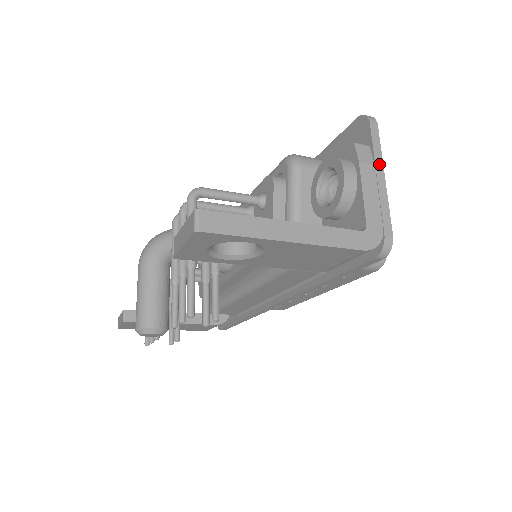
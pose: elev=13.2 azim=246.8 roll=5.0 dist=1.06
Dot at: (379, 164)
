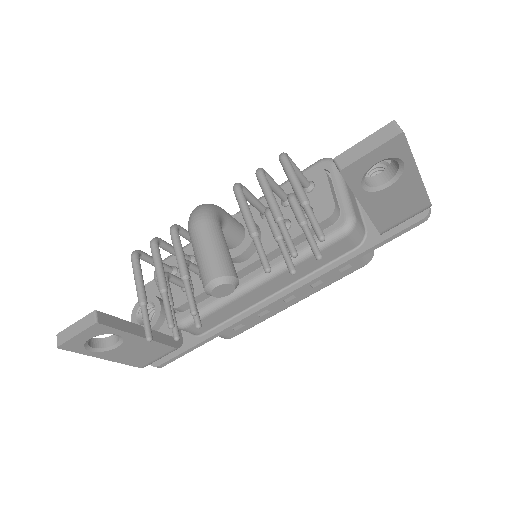
Dot at: occluded
